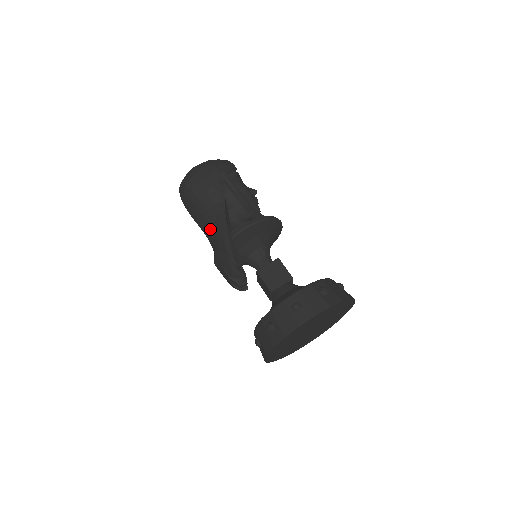
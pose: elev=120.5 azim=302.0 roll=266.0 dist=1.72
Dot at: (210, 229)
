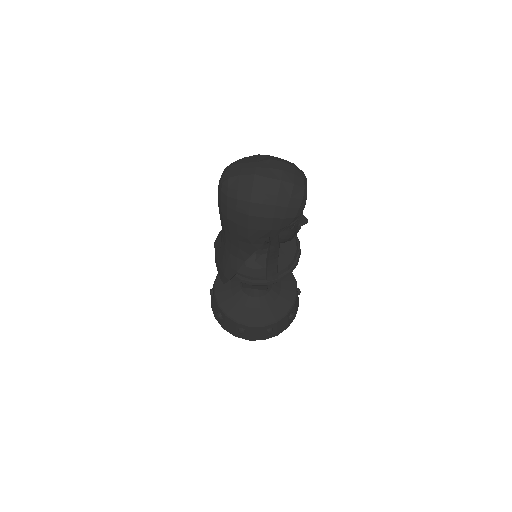
Dot at: (224, 244)
